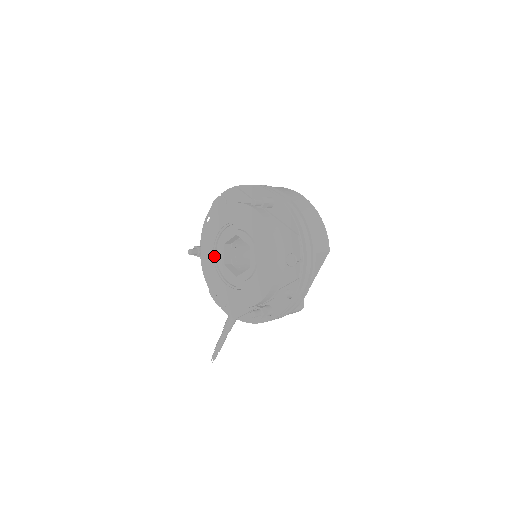
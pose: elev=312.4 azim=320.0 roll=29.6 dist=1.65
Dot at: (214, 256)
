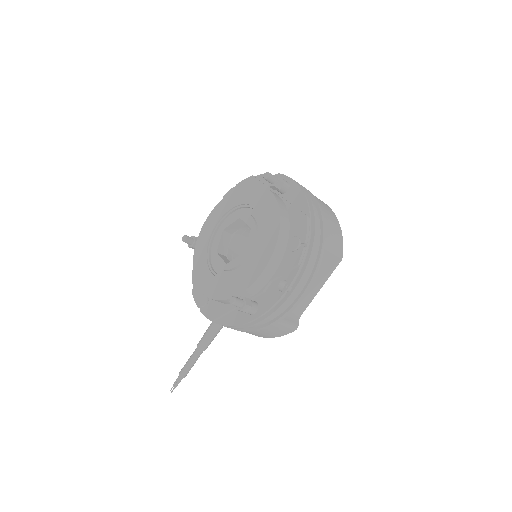
Dot at: (209, 244)
